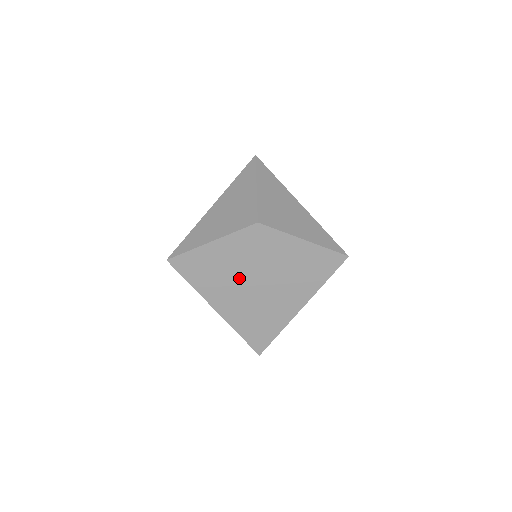
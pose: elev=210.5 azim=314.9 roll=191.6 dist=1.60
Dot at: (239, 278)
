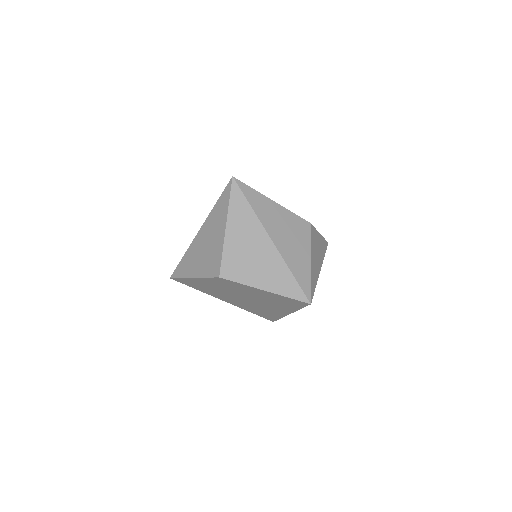
Dot at: (228, 294)
